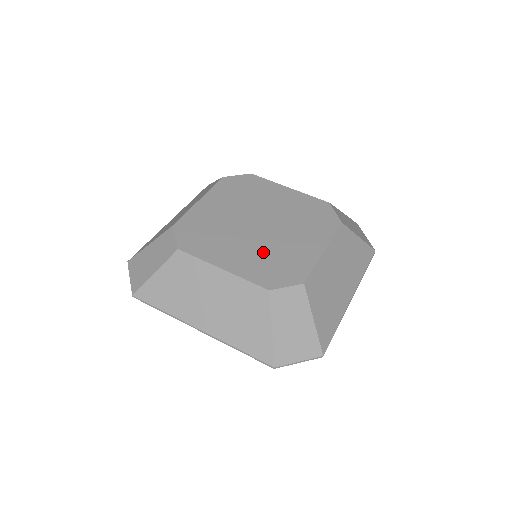
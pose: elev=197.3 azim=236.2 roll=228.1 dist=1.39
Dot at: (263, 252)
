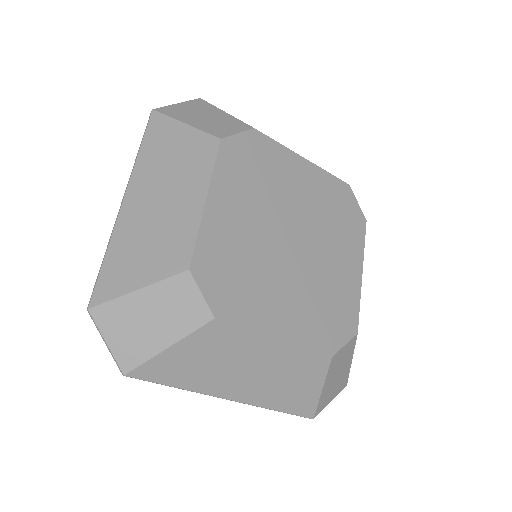
Dot at: (311, 294)
